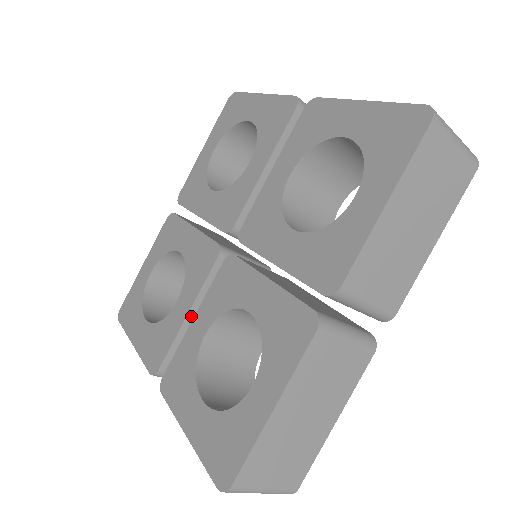
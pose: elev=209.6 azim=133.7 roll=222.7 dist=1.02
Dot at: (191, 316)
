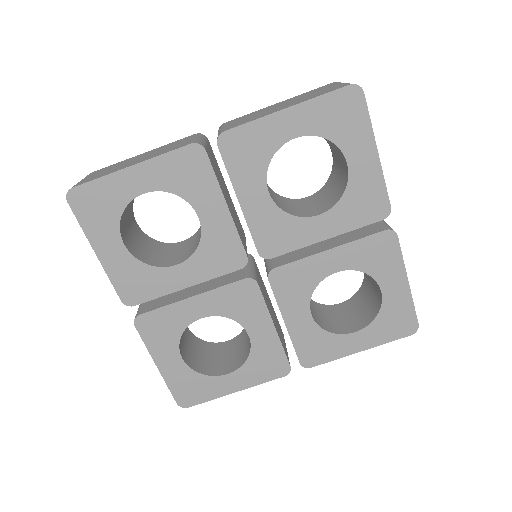
Dot at: (187, 286)
